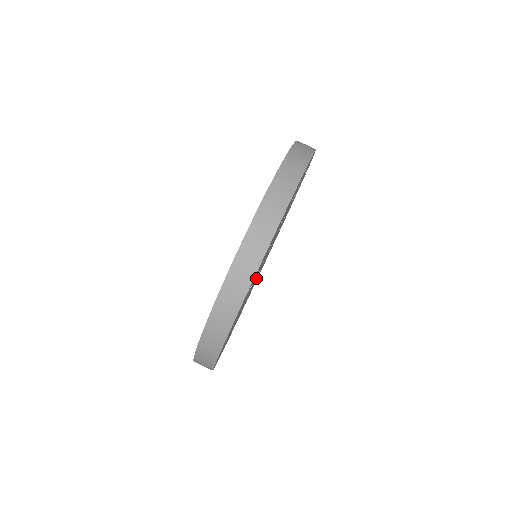
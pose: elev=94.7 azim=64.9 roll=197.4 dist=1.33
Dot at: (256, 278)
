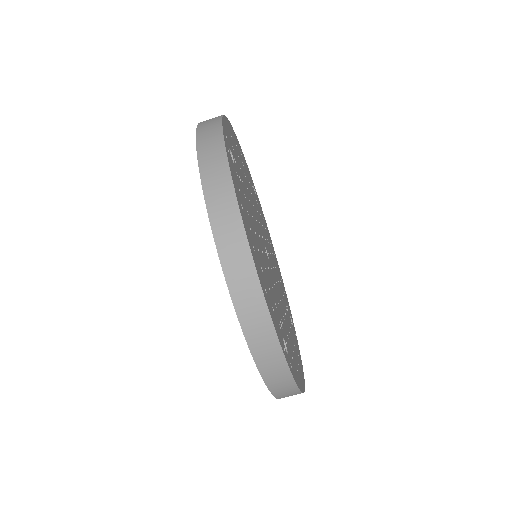
Dot at: (272, 265)
